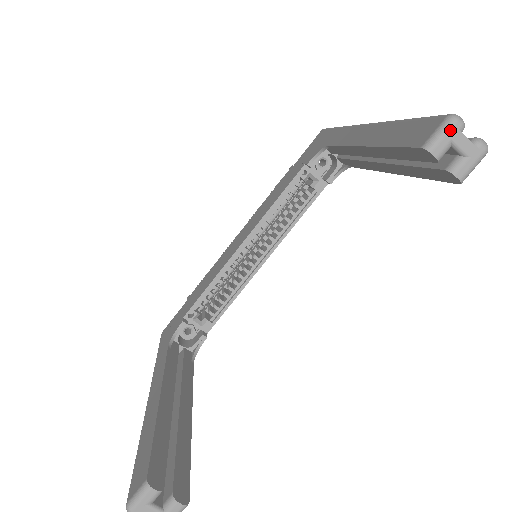
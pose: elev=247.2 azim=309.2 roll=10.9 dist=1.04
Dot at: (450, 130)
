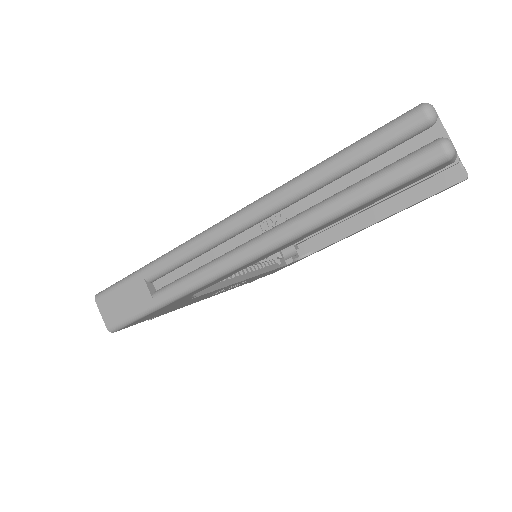
Dot at: occluded
